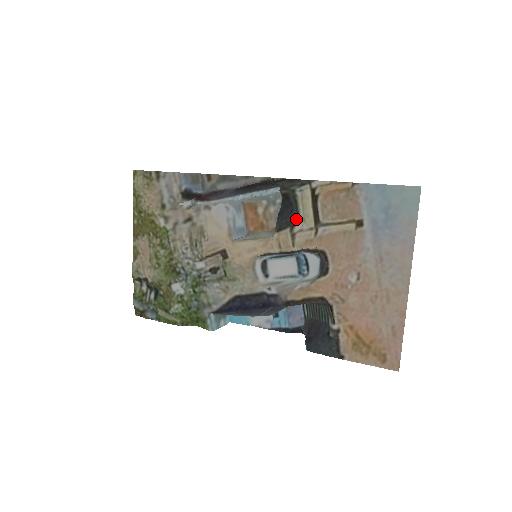
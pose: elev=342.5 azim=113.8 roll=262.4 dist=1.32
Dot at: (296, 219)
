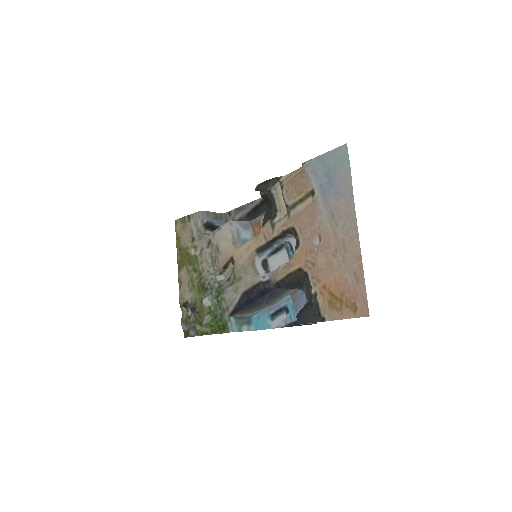
Dot at: (275, 212)
